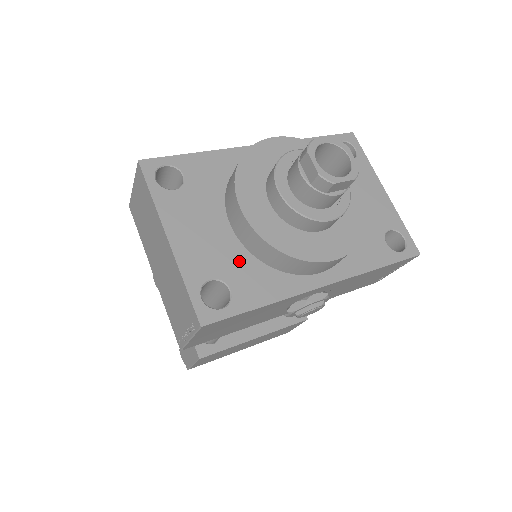
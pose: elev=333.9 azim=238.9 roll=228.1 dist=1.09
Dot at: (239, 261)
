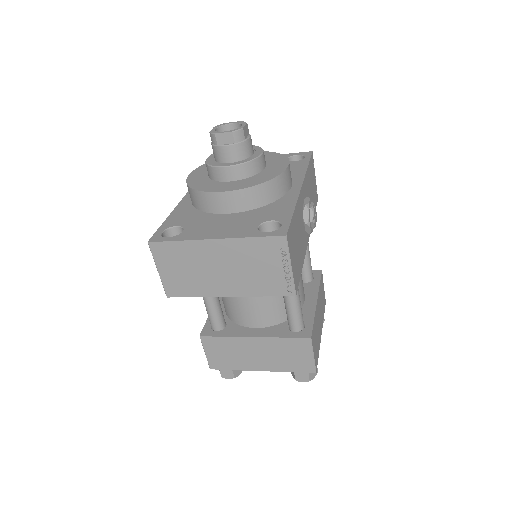
Dot at: (256, 214)
